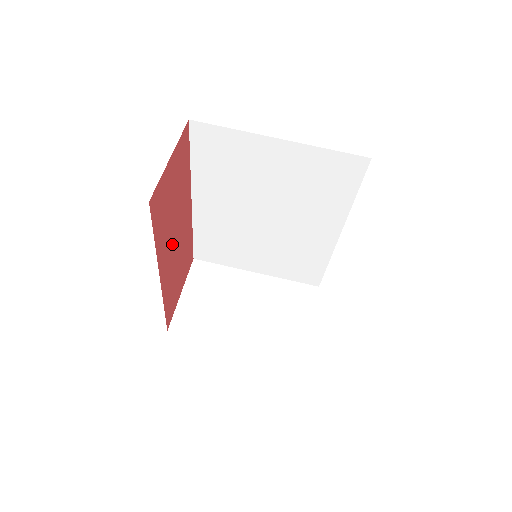
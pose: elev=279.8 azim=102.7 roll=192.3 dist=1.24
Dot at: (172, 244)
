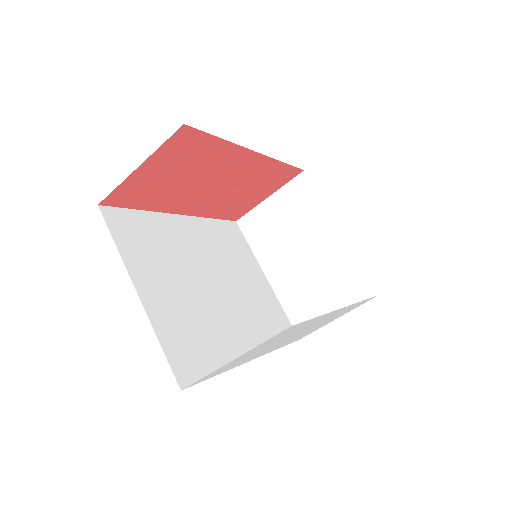
Dot at: (204, 192)
